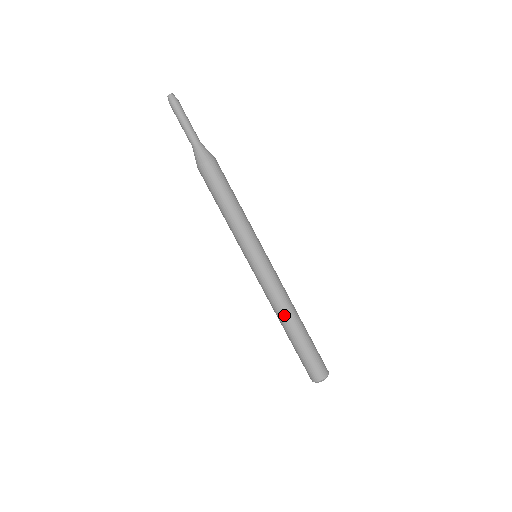
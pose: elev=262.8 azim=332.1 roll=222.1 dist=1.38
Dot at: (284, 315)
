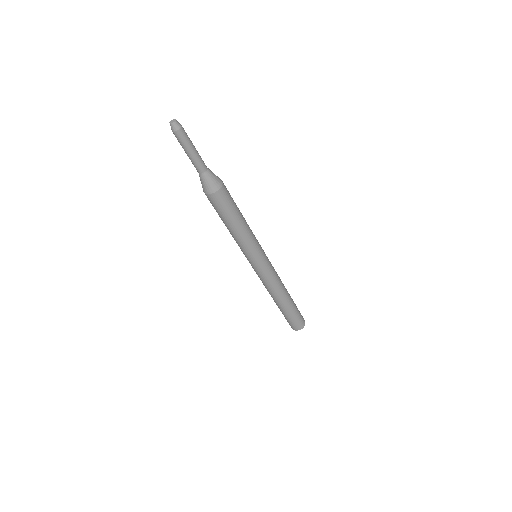
Dot at: (270, 294)
